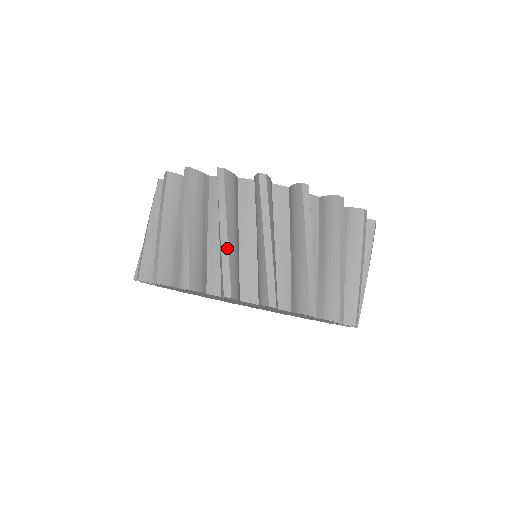
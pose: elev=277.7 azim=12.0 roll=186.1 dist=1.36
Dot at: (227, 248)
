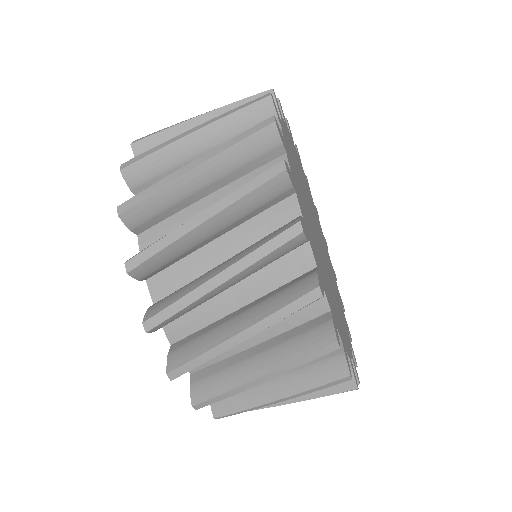
Dot at: (174, 179)
